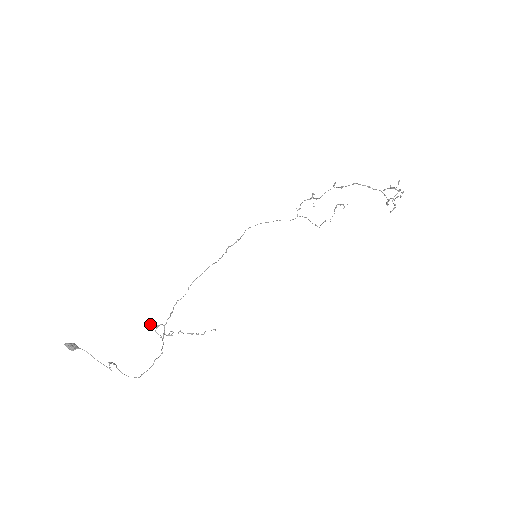
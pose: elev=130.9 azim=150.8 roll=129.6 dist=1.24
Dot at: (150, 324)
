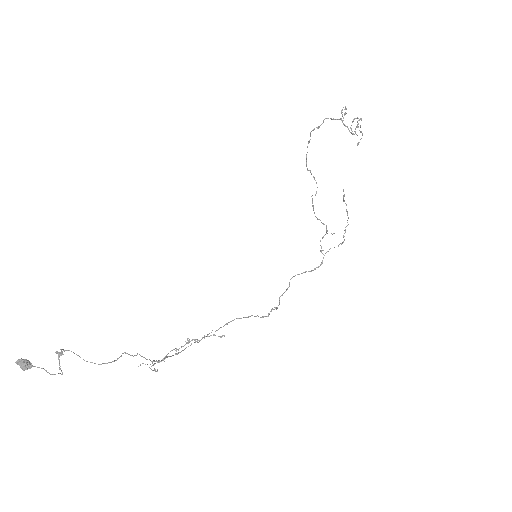
Dot at: occluded
